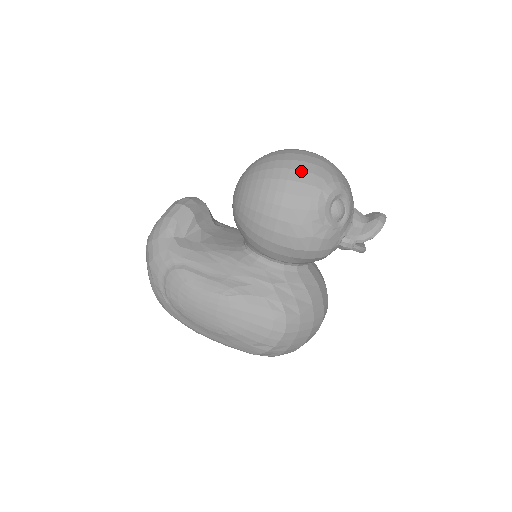
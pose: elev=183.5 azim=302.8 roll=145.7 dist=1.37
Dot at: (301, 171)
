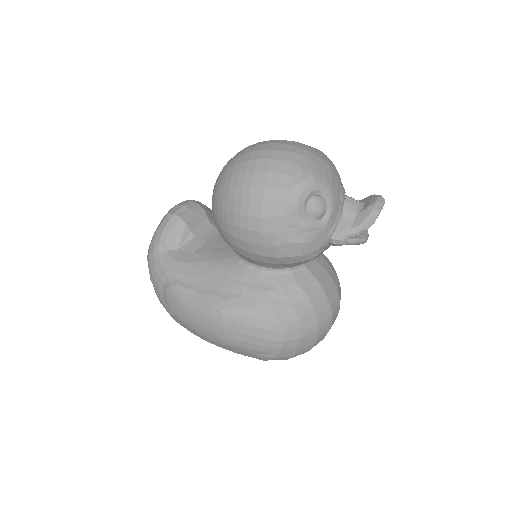
Dot at: (266, 172)
